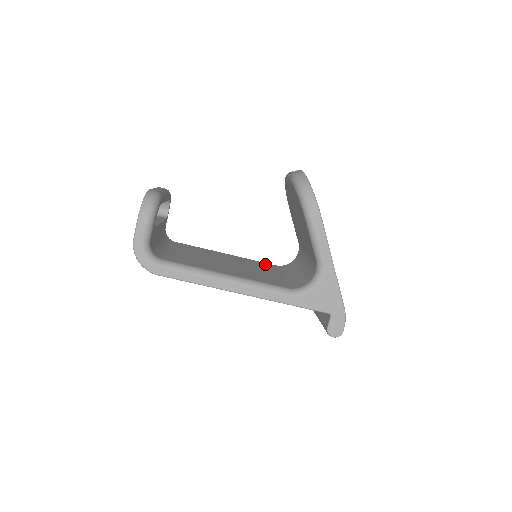
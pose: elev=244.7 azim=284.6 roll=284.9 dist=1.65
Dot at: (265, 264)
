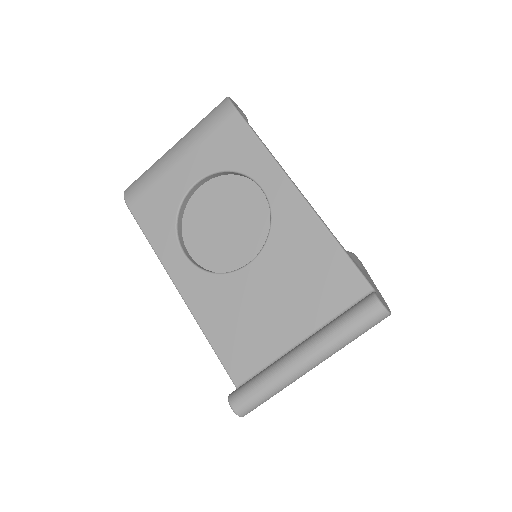
Dot at: occluded
